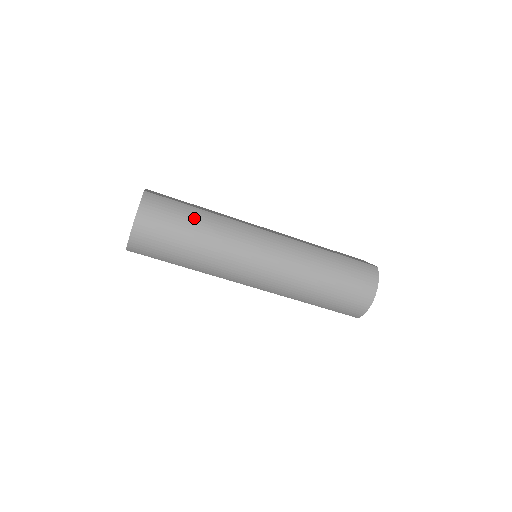
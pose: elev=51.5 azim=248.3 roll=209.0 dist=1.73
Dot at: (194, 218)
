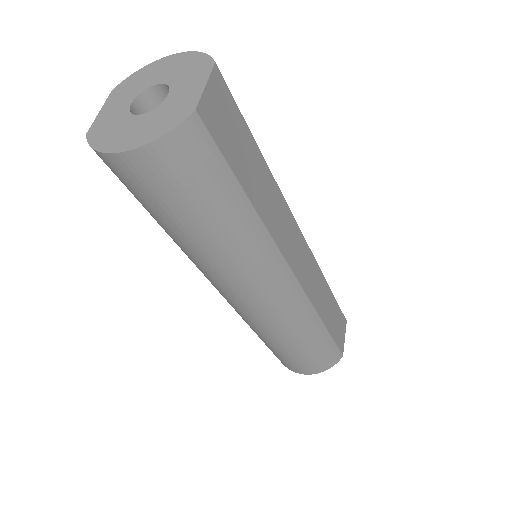
Dot at: (224, 213)
